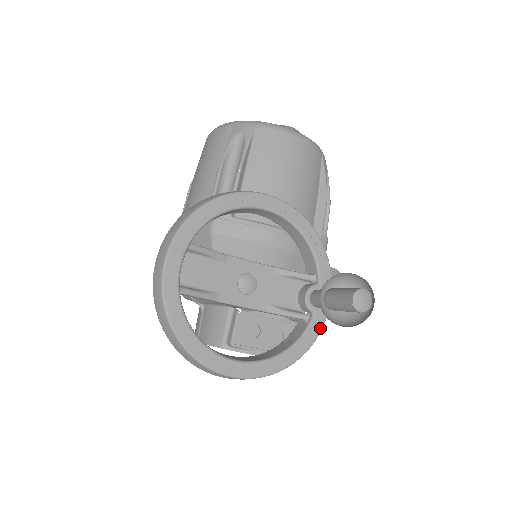
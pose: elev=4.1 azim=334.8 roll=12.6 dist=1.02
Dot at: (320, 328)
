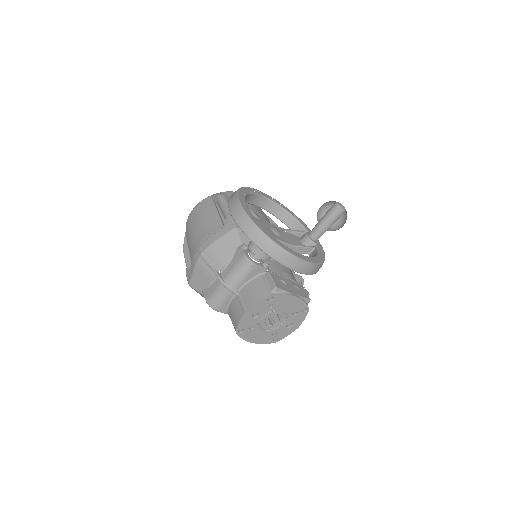
Dot at: (323, 250)
